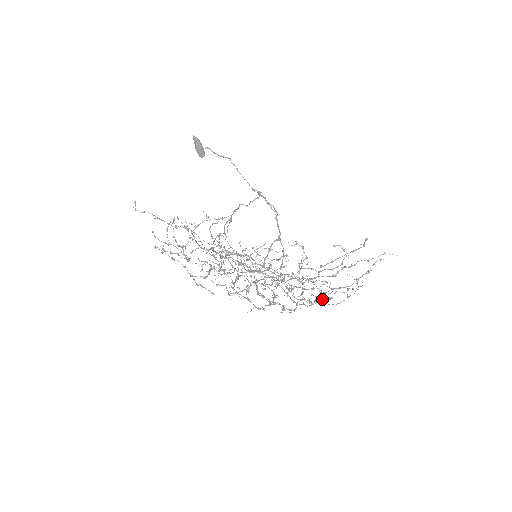
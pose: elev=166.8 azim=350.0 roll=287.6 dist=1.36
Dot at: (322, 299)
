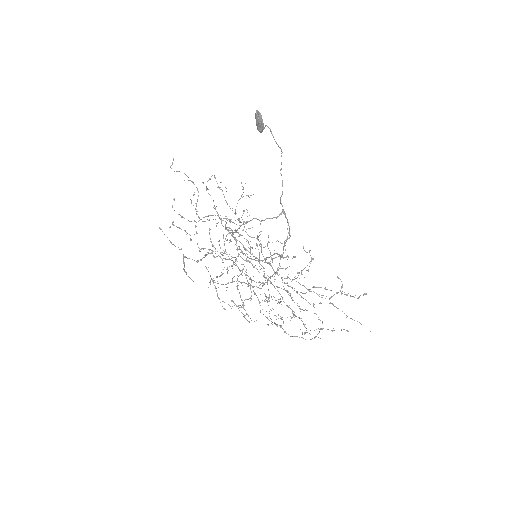
Dot at: (280, 327)
